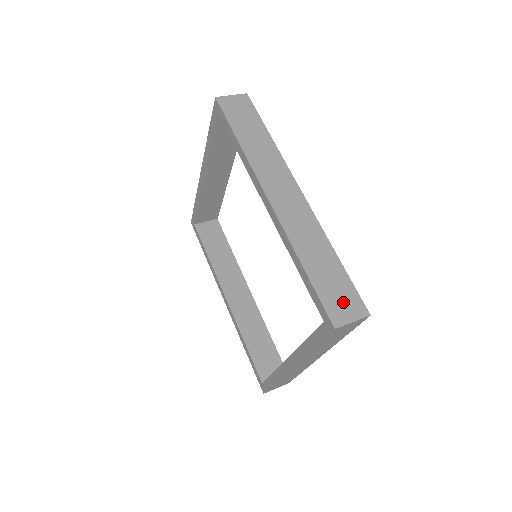
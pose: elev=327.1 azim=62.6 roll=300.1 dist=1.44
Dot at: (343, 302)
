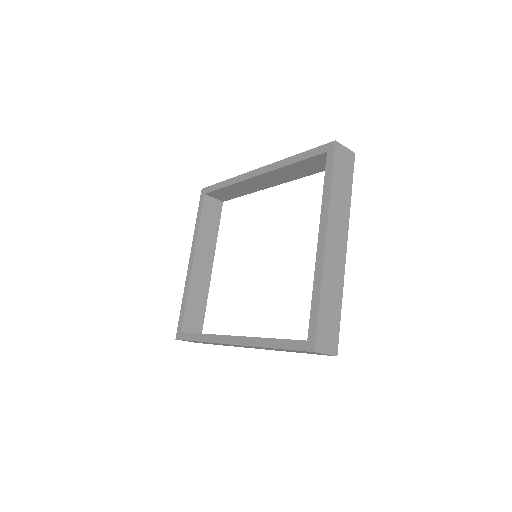
Dot at: occluded
